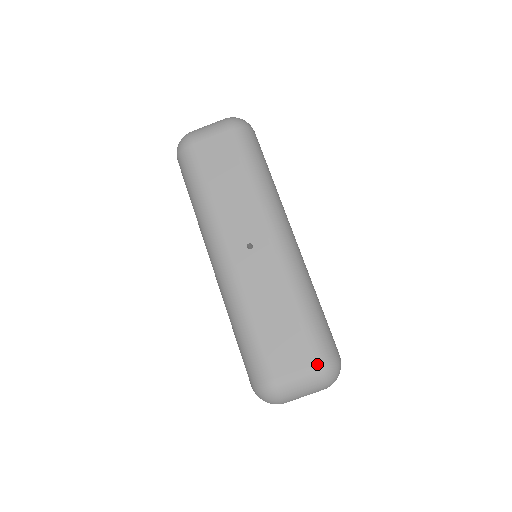
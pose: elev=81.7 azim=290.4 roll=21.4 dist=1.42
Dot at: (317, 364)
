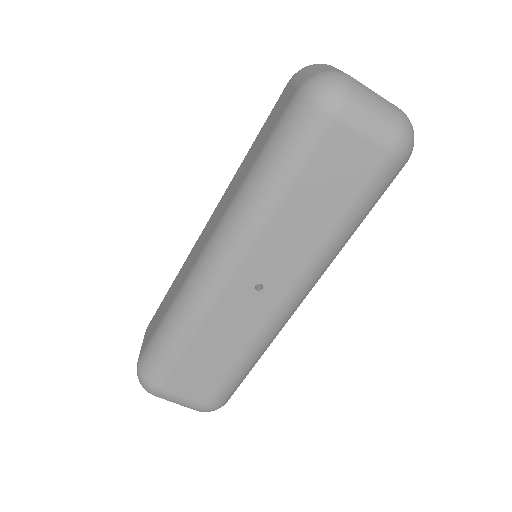
Dot at: (207, 406)
